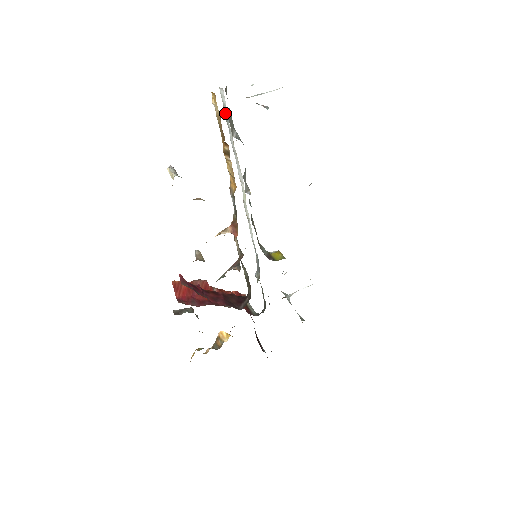
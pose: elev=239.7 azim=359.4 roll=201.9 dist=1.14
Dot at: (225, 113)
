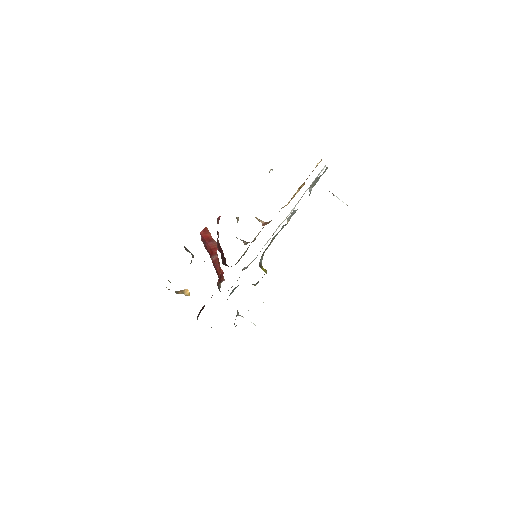
Dot at: (316, 177)
